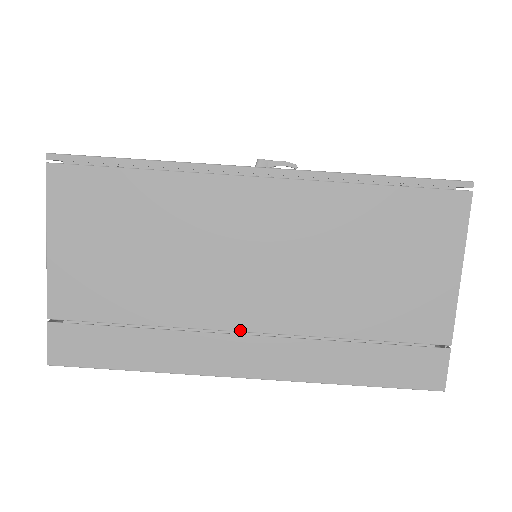
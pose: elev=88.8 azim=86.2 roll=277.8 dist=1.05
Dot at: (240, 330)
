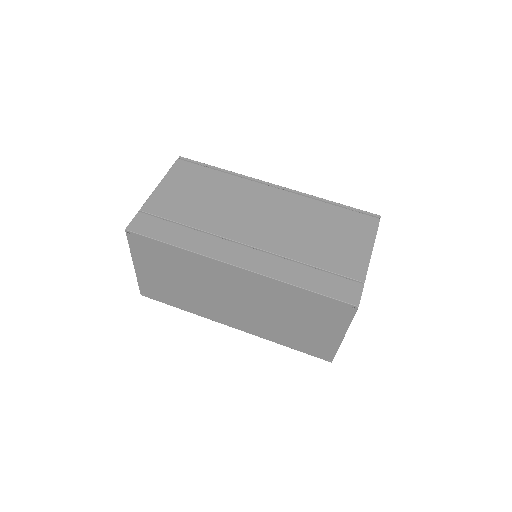
Dot at: (242, 243)
